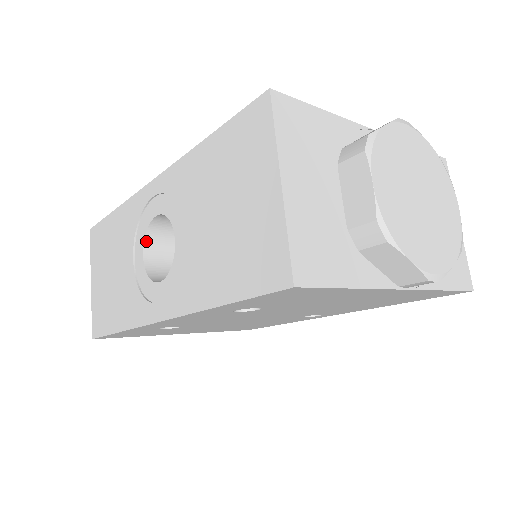
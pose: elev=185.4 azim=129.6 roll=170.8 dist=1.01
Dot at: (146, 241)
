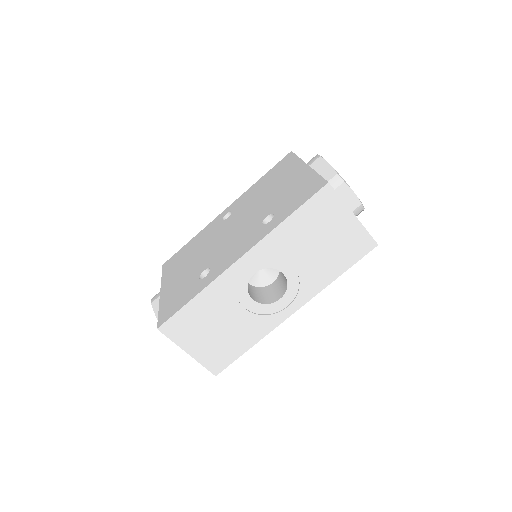
Dot at: occluded
